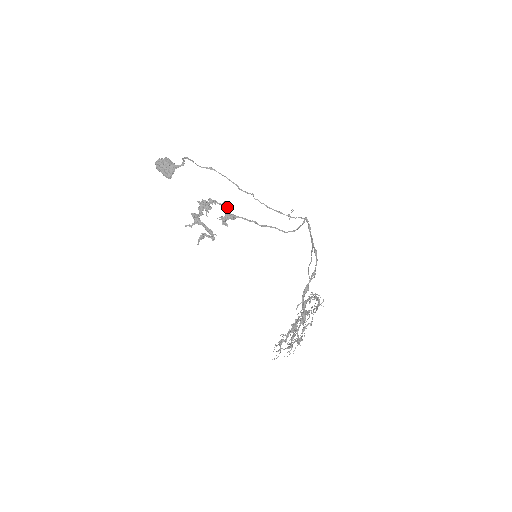
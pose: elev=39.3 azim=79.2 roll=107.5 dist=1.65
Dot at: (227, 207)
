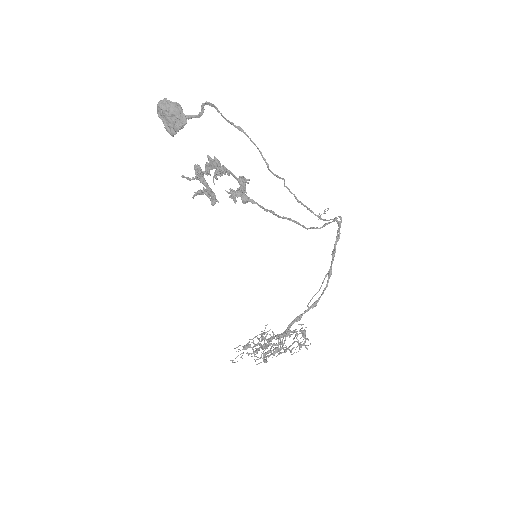
Dot at: (243, 186)
